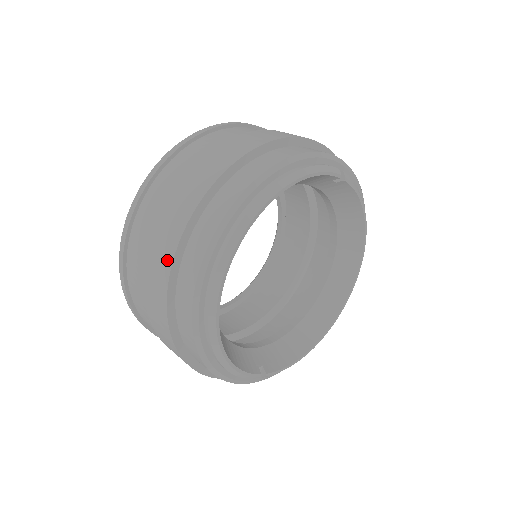
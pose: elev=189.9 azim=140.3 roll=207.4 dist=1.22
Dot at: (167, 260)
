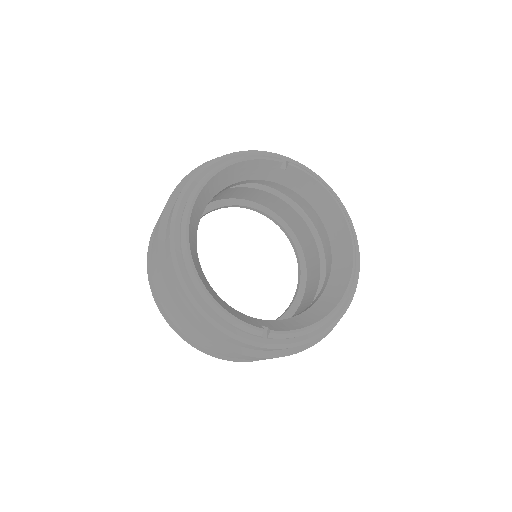
Dot at: (157, 236)
